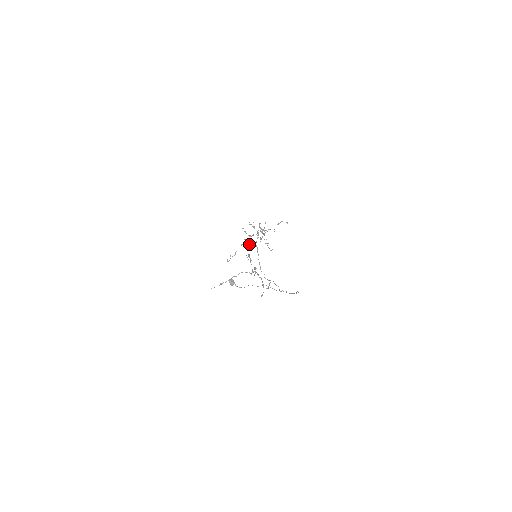
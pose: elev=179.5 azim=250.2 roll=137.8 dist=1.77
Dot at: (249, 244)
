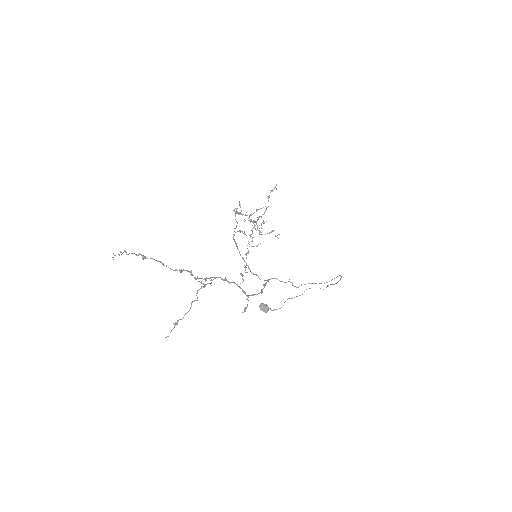
Dot at: occluded
